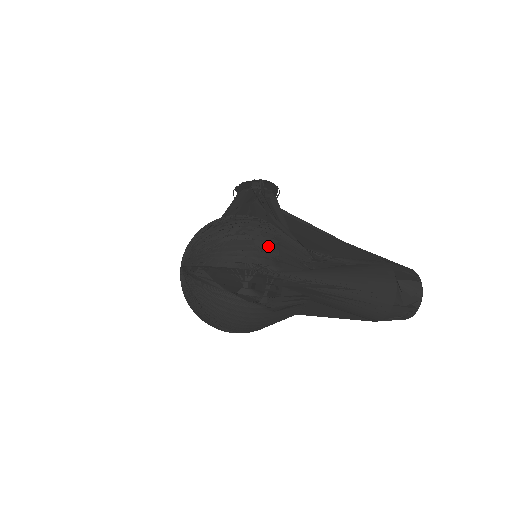
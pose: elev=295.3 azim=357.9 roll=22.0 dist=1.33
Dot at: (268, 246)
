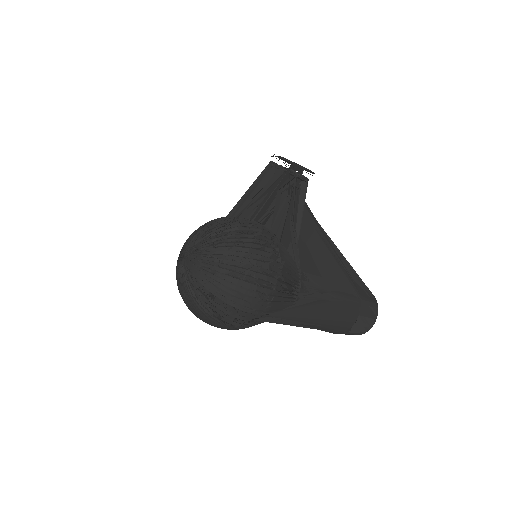
Dot at: (267, 293)
